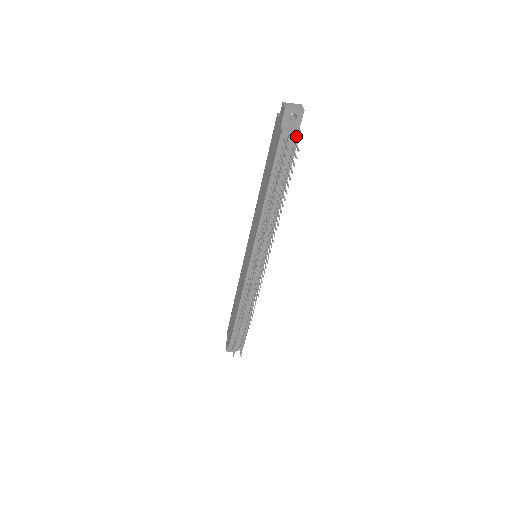
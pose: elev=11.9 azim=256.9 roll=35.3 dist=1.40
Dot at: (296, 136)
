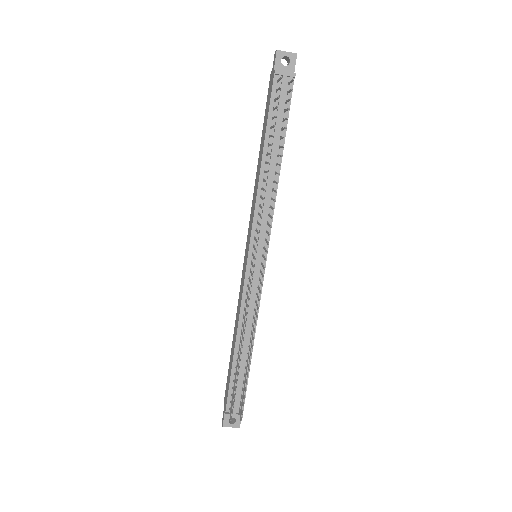
Dot at: (290, 79)
